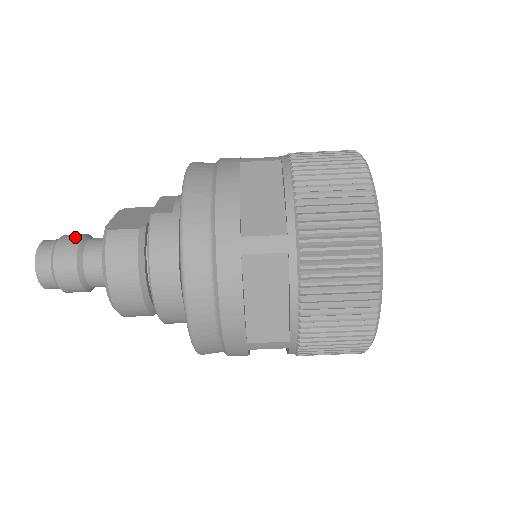
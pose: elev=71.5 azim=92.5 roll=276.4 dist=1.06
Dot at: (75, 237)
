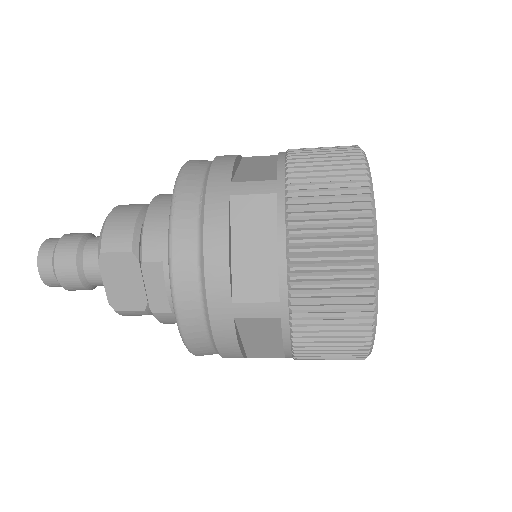
Dot at: (72, 277)
